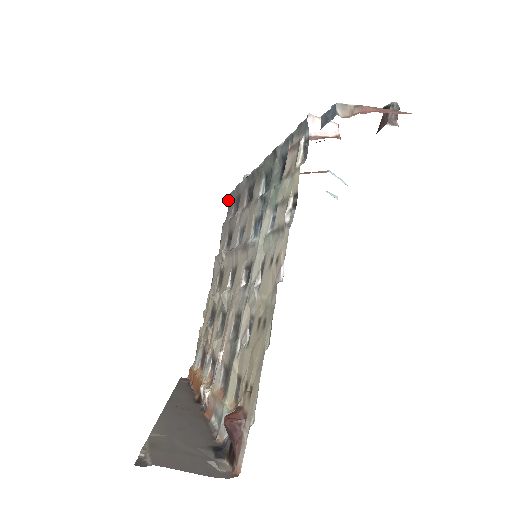
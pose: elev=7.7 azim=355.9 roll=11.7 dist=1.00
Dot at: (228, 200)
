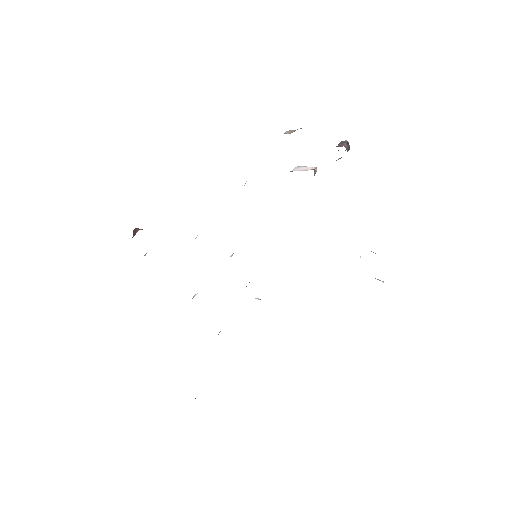
Dot at: occluded
